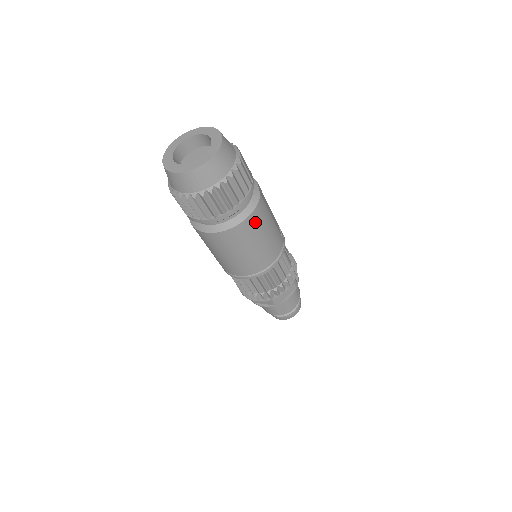
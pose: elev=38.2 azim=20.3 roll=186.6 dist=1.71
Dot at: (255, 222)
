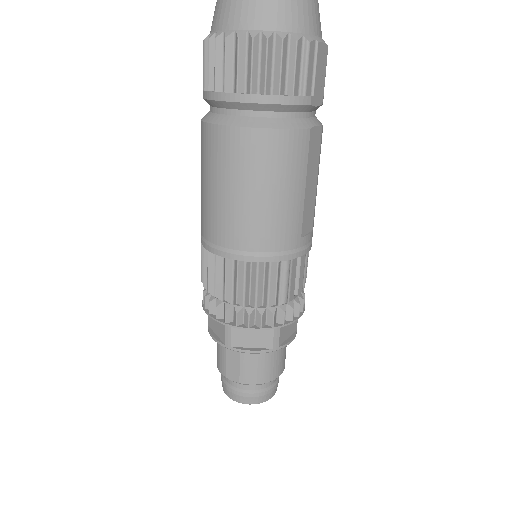
Dot at: (271, 150)
